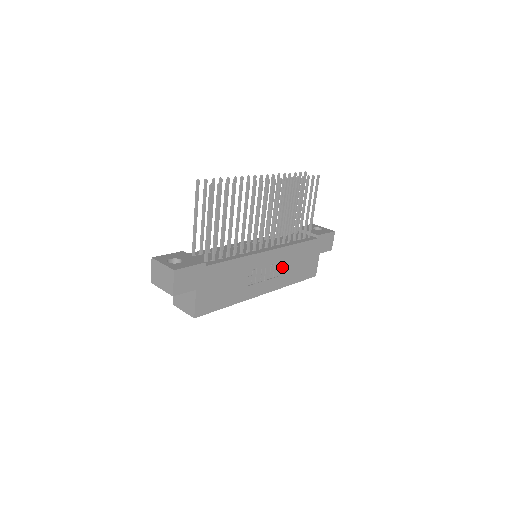
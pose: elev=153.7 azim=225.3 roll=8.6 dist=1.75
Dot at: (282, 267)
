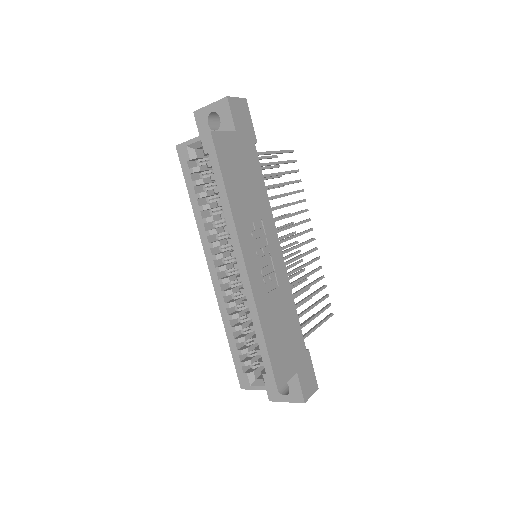
Dot at: (273, 290)
